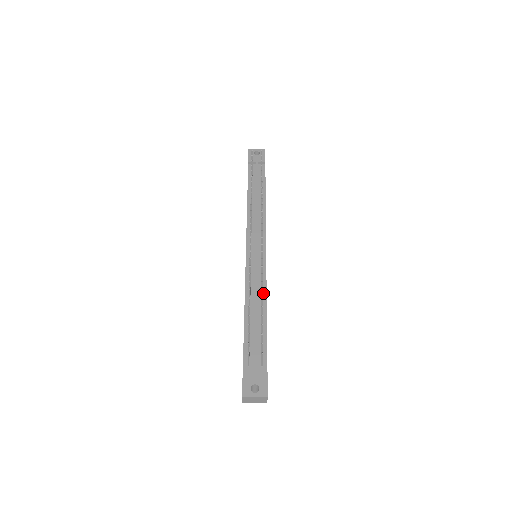
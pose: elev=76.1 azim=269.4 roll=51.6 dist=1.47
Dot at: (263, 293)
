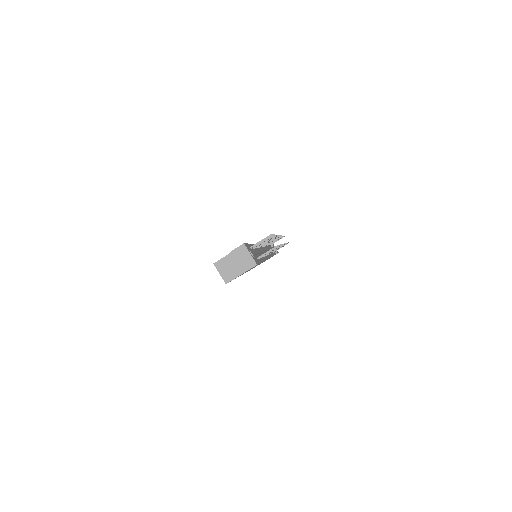
Dot at: (264, 258)
